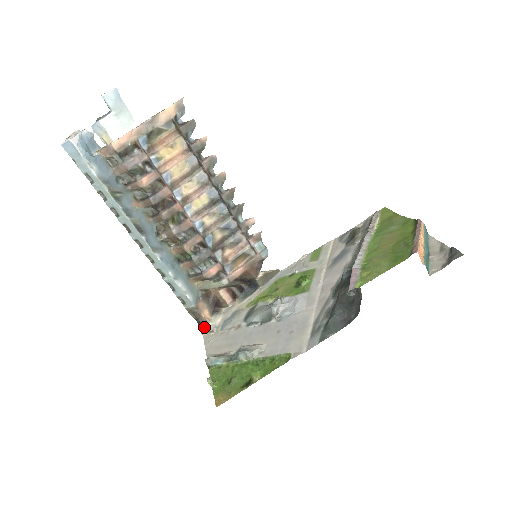
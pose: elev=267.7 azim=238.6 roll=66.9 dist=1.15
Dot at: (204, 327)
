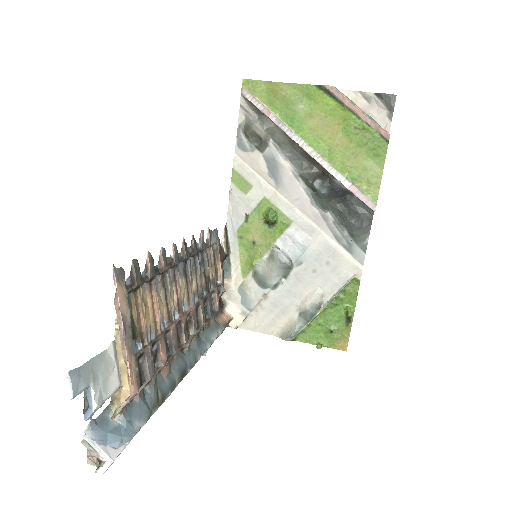
Dot at: (231, 324)
